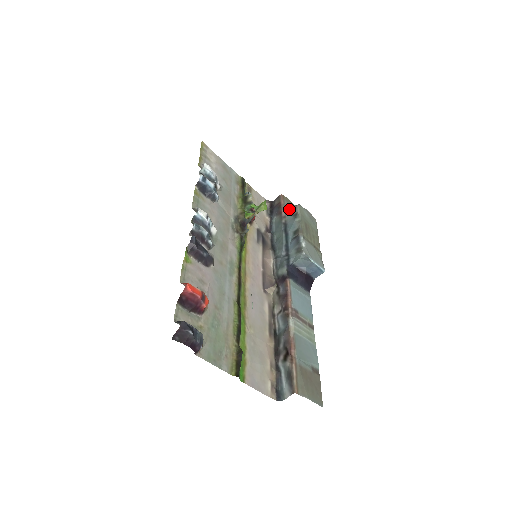
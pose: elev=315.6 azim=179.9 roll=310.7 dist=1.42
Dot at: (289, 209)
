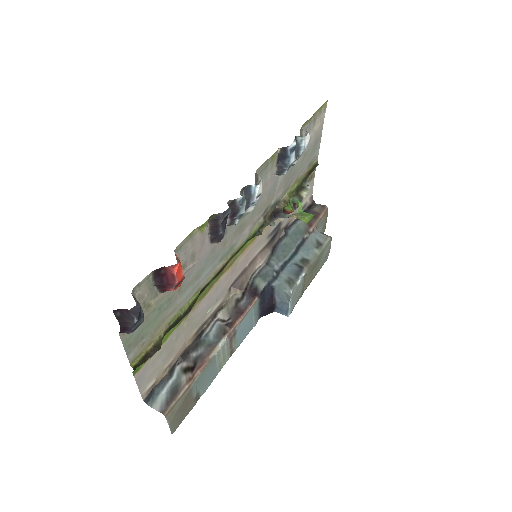
Dot at: (319, 226)
